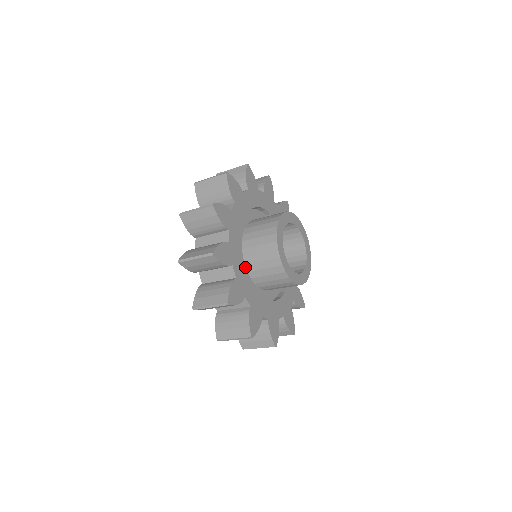
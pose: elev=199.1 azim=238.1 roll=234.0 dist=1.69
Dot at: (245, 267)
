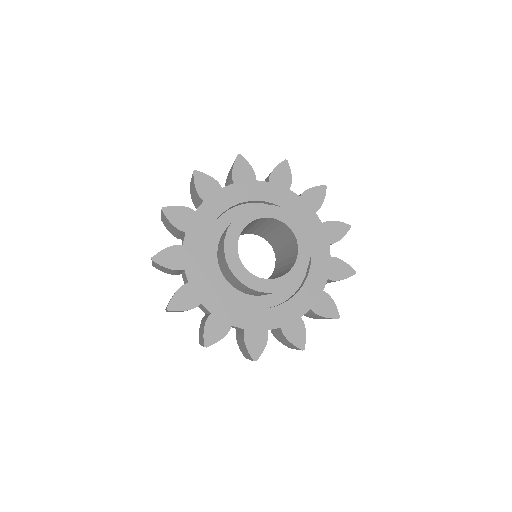
Dot at: (249, 295)
